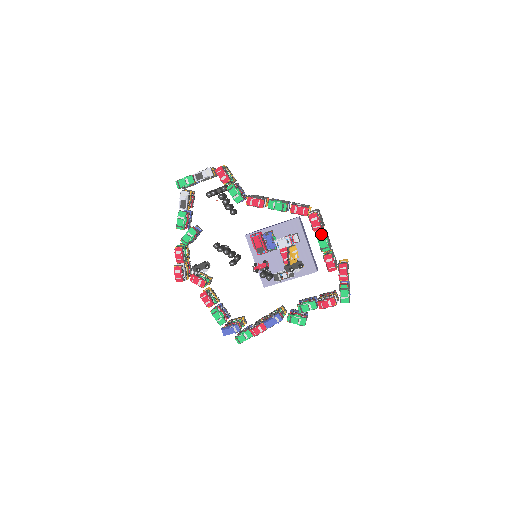
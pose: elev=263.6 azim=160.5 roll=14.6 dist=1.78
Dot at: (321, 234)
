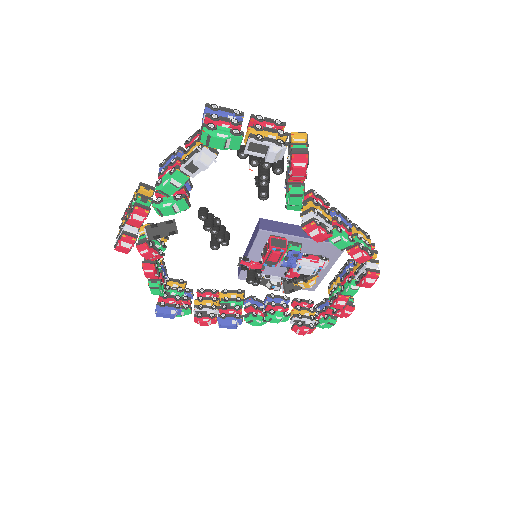
Dot at: occluded
